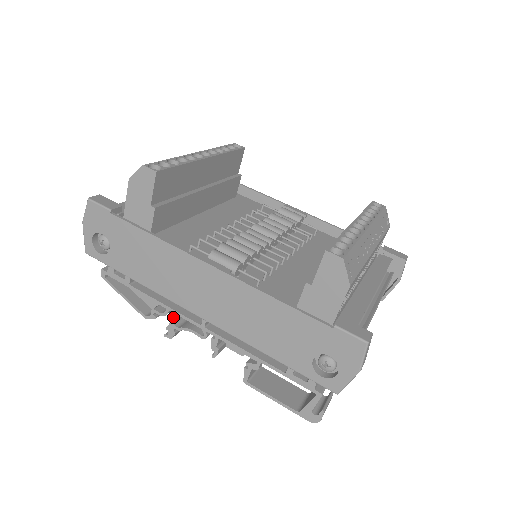
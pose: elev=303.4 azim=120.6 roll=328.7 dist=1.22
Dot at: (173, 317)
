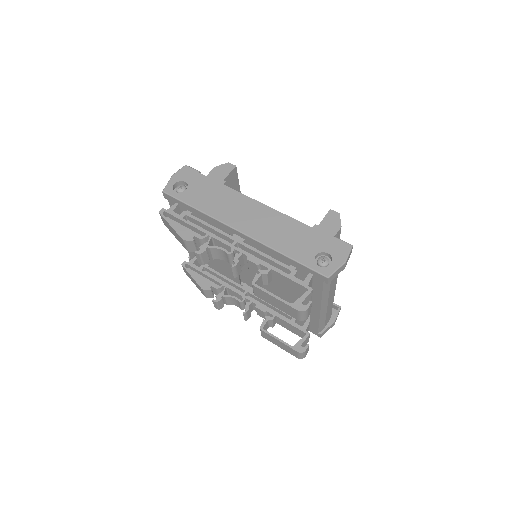
Dot at: (210, 239)
